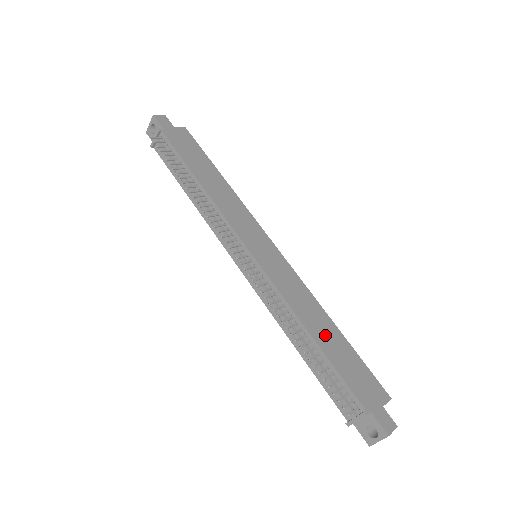
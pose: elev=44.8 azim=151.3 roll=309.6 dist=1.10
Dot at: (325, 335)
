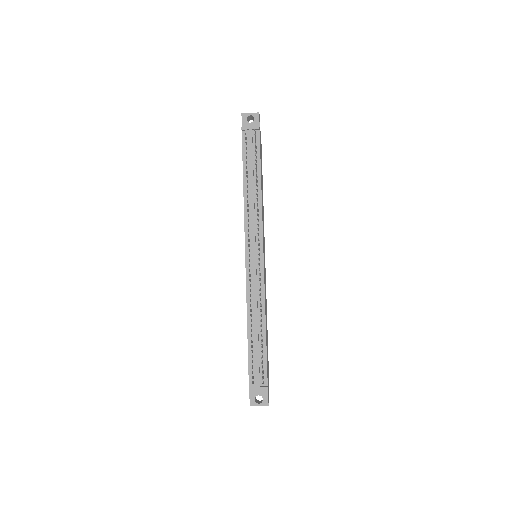
Dot at: occluded
